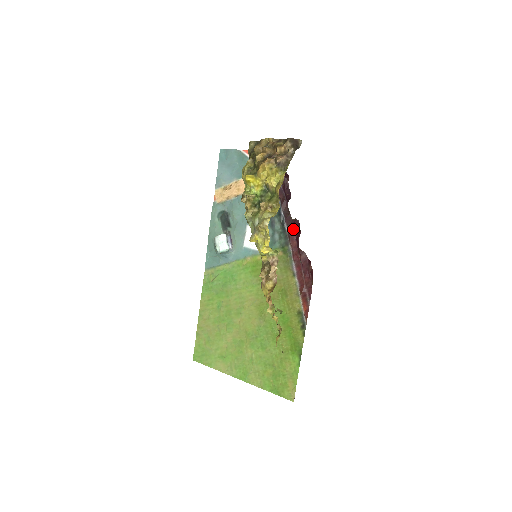
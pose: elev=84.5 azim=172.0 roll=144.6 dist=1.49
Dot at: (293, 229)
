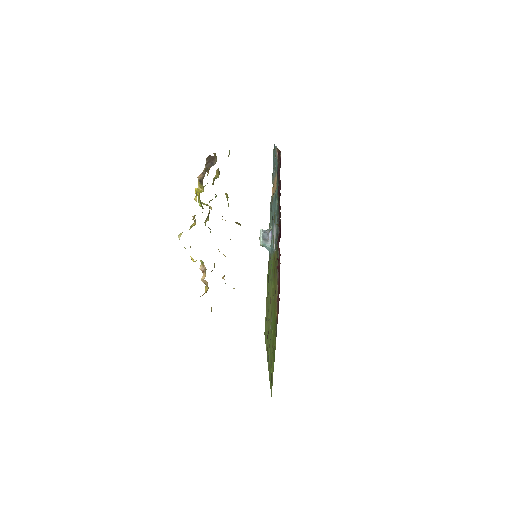
Dot at: (279, 234)
